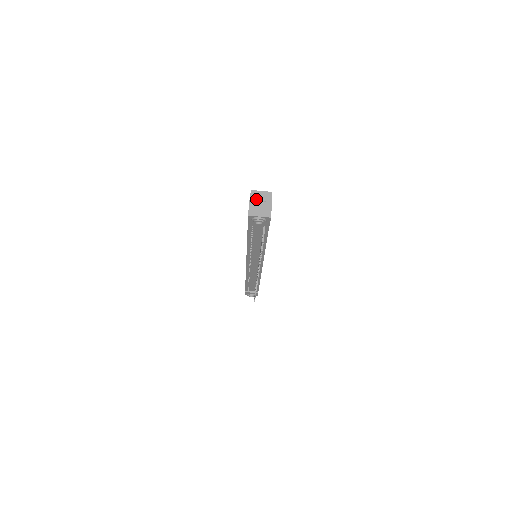
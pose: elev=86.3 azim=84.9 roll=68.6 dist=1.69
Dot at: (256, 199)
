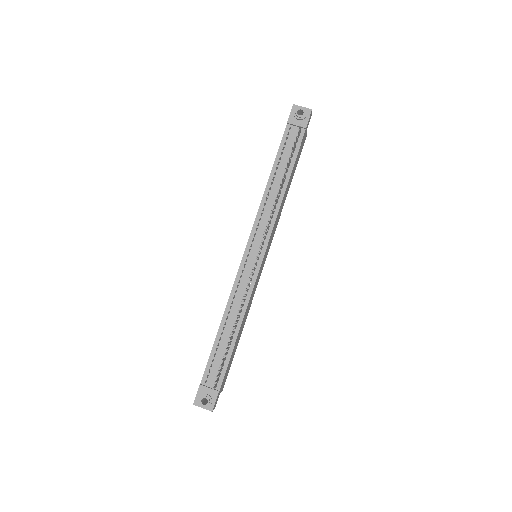
Dot at: occluded
